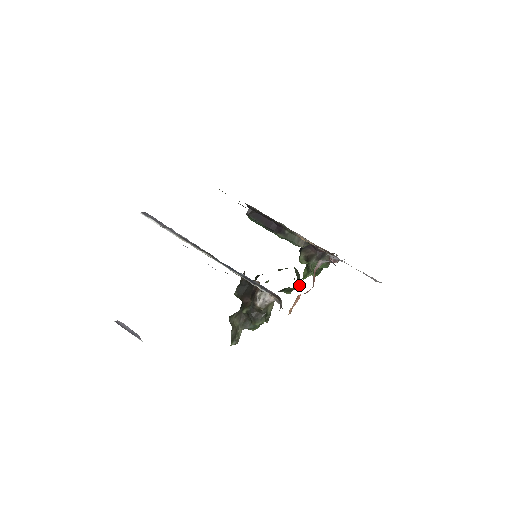
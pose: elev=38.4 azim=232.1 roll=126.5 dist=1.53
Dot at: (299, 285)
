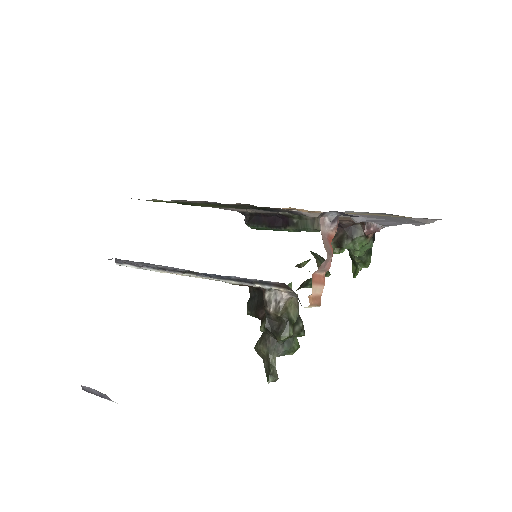
Dot at: occluded
